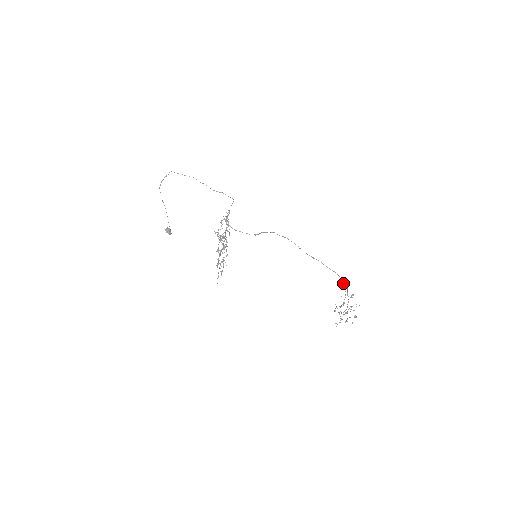
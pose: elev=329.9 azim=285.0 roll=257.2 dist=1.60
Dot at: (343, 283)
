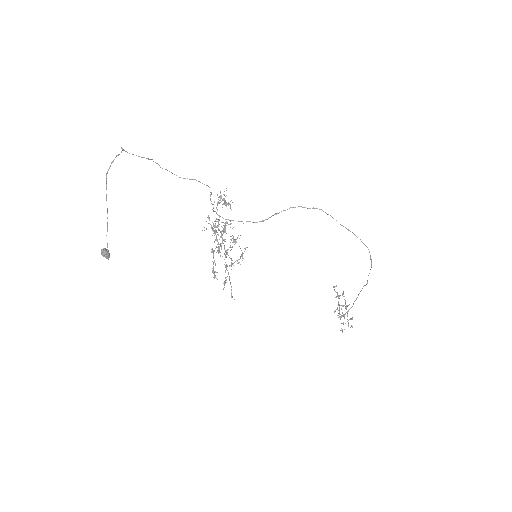
Dot at: (371, 261)
